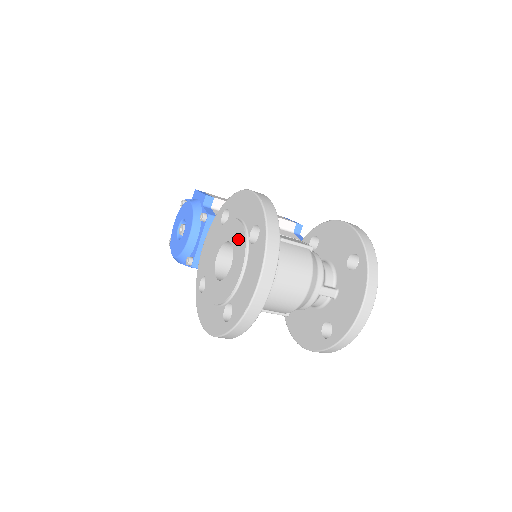
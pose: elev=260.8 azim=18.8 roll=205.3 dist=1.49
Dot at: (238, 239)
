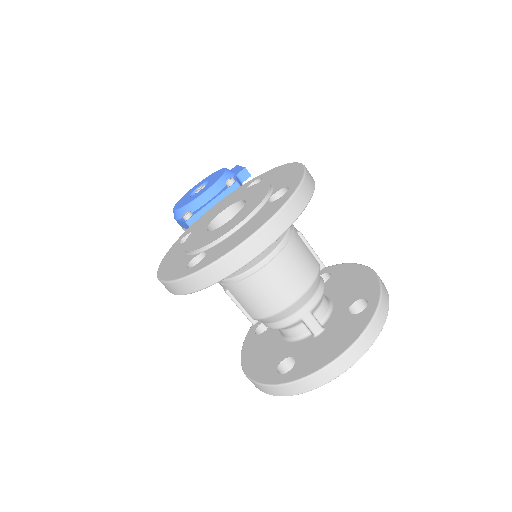
Dot at: (256, 197)
